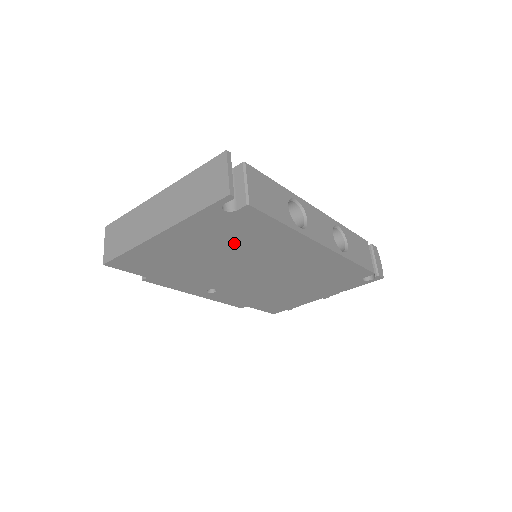
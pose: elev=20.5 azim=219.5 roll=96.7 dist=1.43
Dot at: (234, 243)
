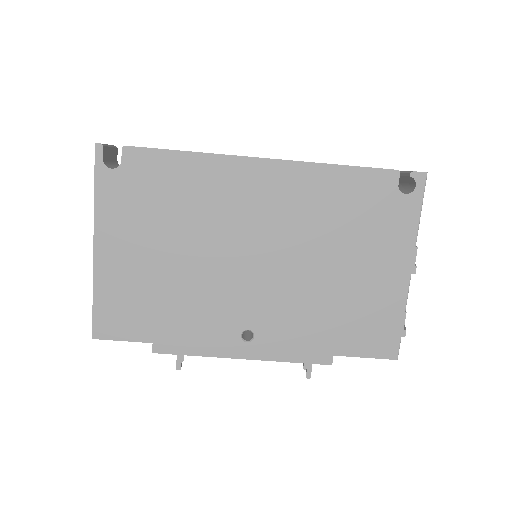
Dot at: (172, 216)
